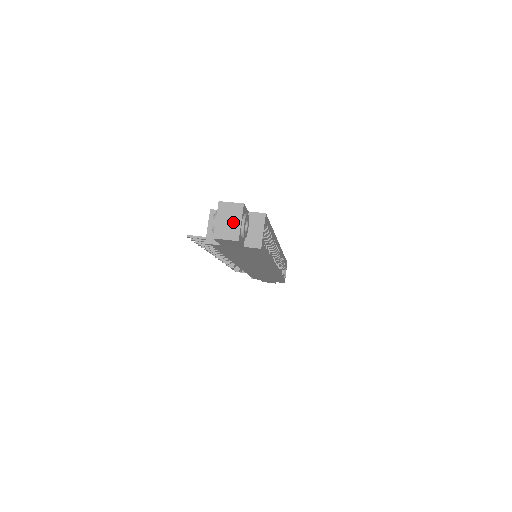
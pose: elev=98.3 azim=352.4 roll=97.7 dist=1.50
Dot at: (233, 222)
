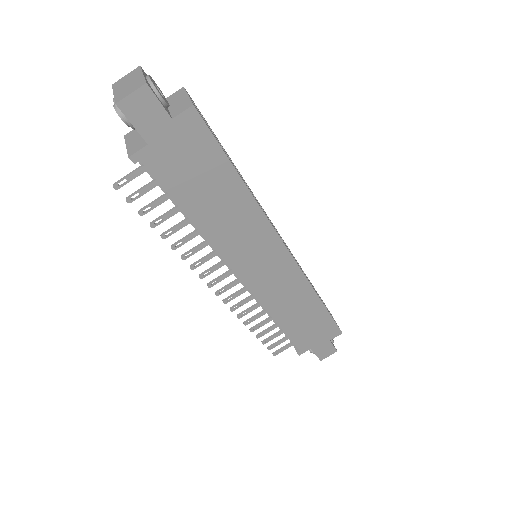
Dot at: (134, 80)
